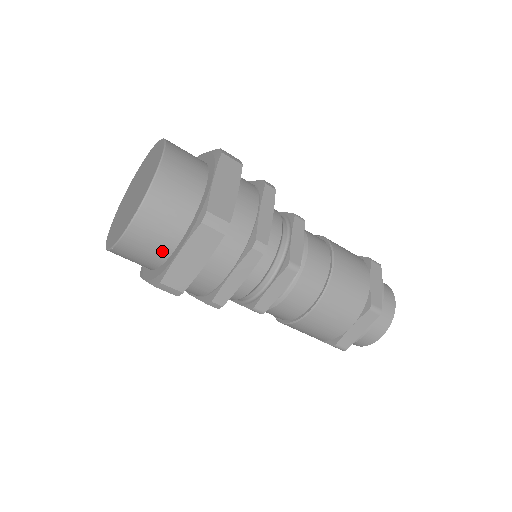
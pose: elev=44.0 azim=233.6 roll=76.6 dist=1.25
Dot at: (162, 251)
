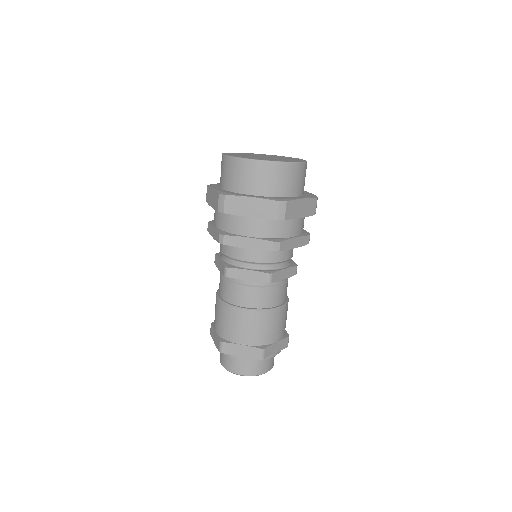
Dot at: (245, 187)
